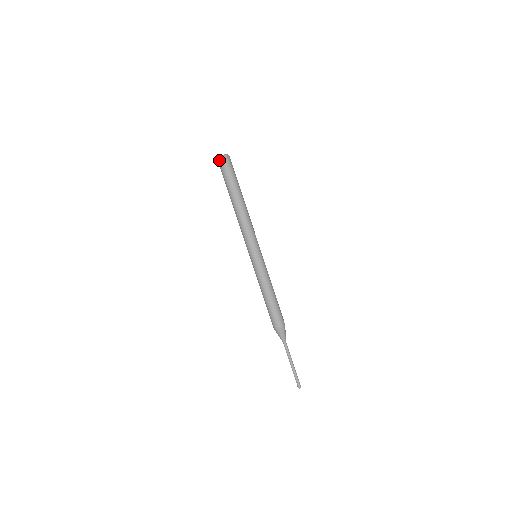
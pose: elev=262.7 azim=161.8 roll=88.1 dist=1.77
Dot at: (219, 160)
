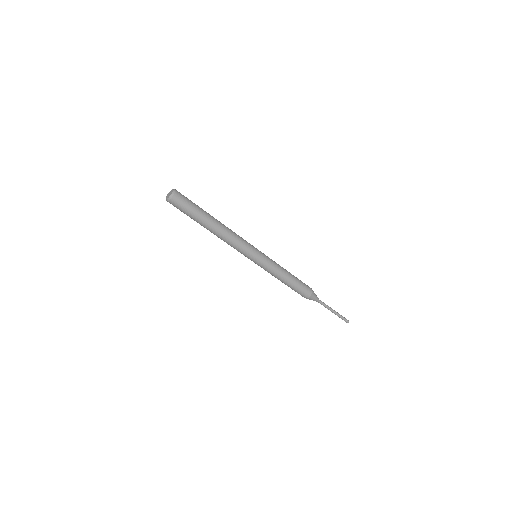
Dot at: occluded
